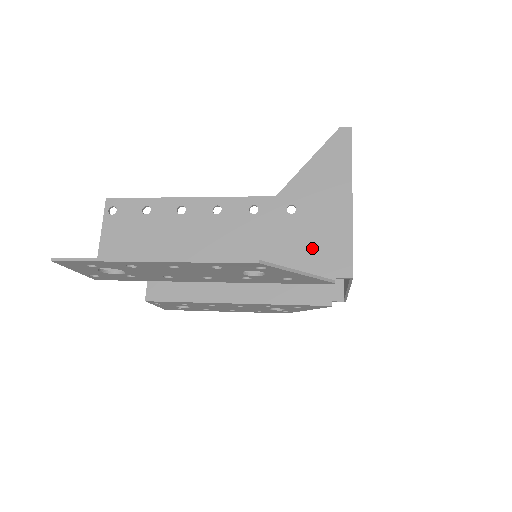
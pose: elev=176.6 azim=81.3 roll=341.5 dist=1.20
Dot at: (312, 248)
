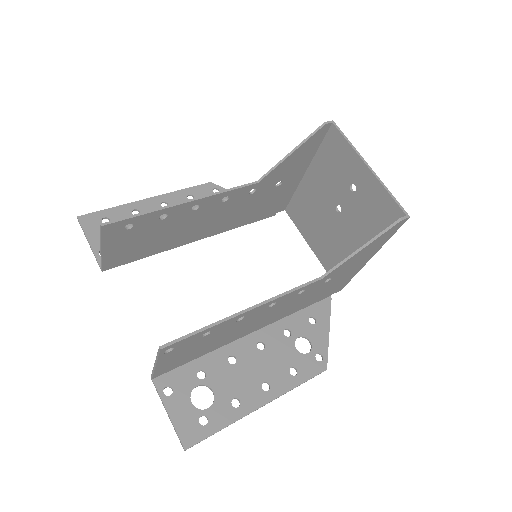
Dot at: (328, 290)
